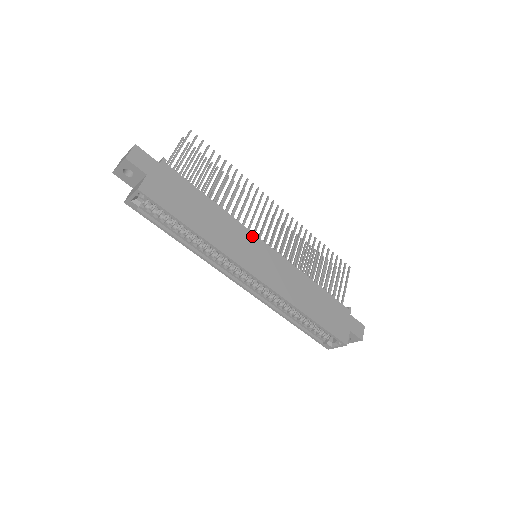
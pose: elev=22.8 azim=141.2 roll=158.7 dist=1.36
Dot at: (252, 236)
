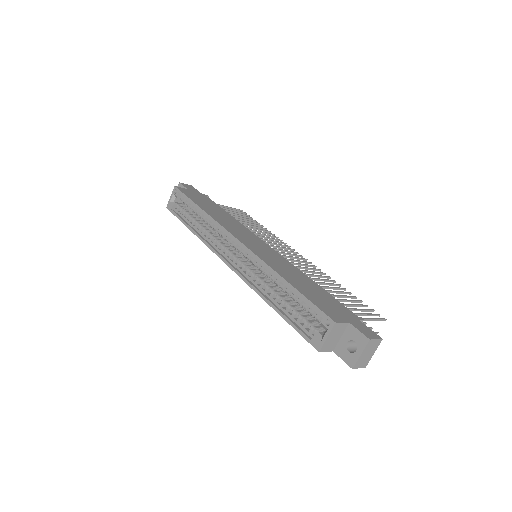
Dot at: (255, 236)
